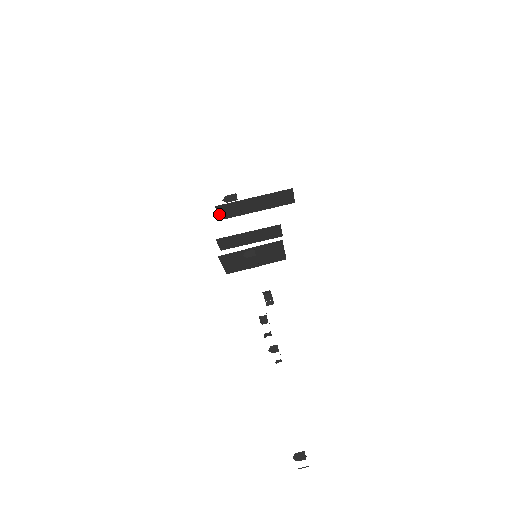
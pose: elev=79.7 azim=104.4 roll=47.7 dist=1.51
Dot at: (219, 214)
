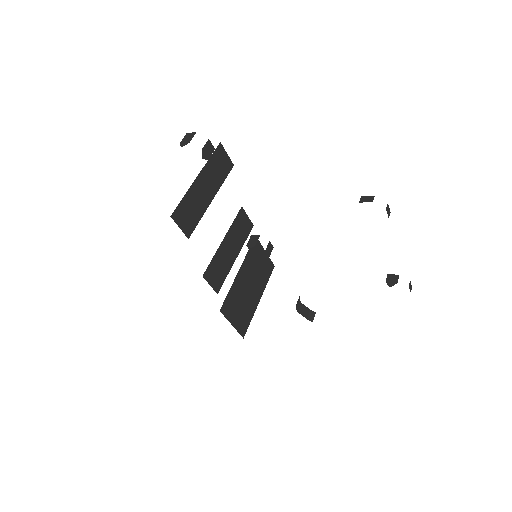
Dot at: (181, 229)
